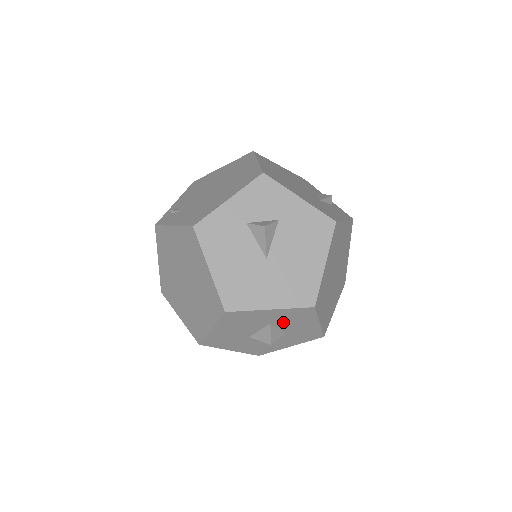
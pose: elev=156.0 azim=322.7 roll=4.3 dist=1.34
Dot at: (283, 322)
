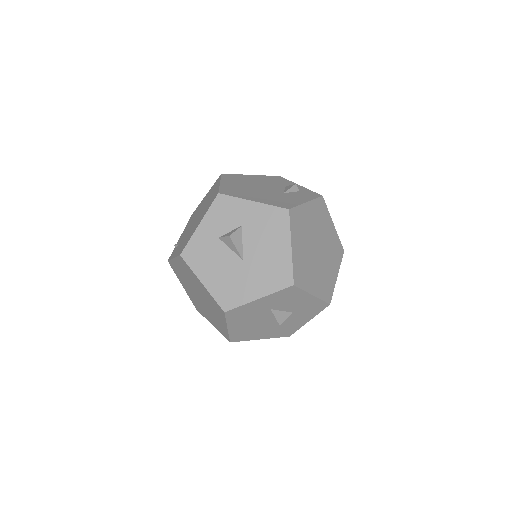
Dot at: (280, 305)
